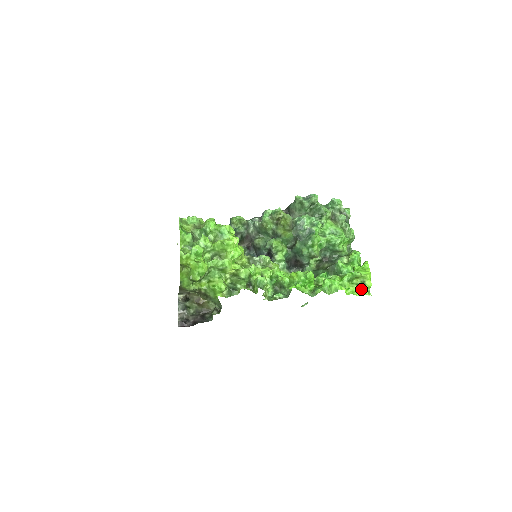
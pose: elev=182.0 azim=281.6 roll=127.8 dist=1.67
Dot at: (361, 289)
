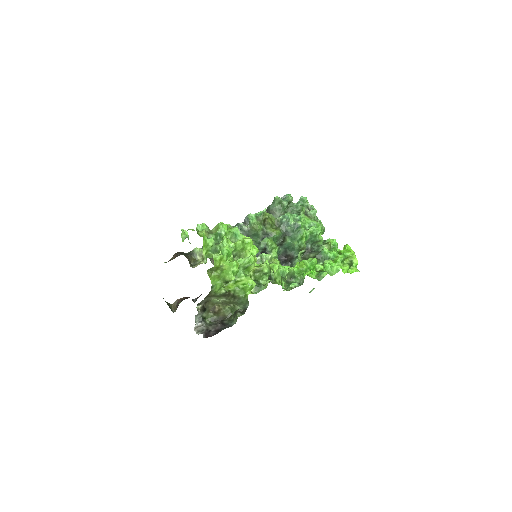
Dot at: (352, 267)
